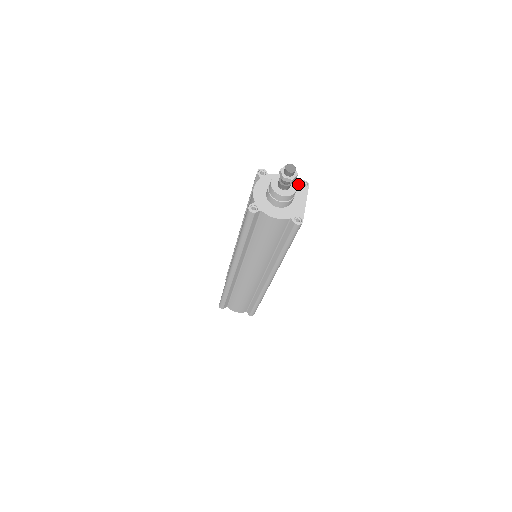
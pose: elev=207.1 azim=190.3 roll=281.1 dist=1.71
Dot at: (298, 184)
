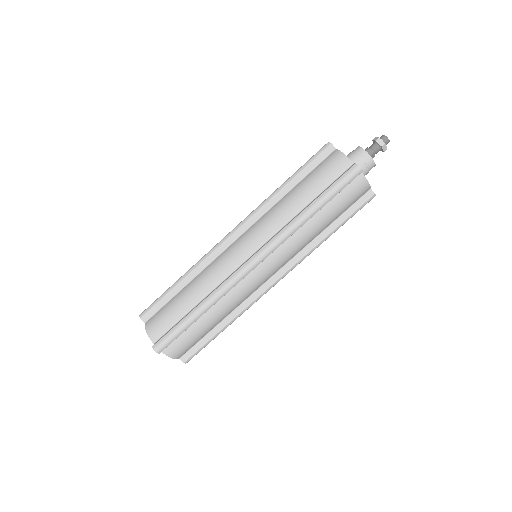
Dot at: occluded
